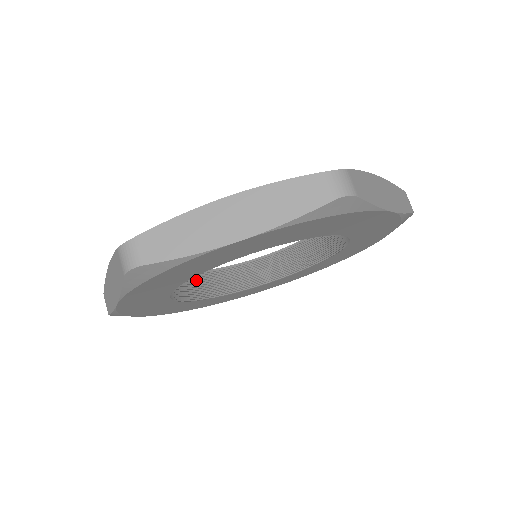
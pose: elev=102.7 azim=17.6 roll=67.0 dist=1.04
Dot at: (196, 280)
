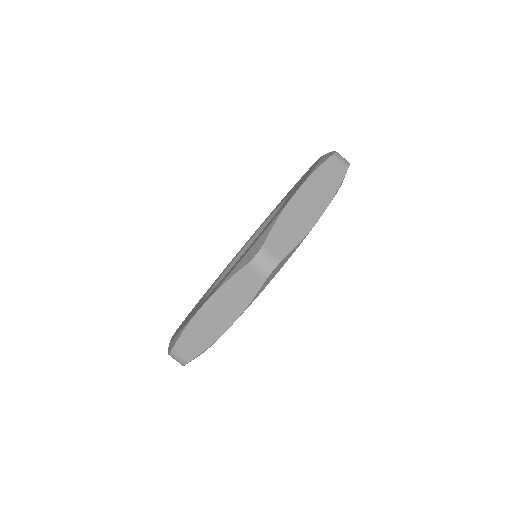
Dot at: occluded
